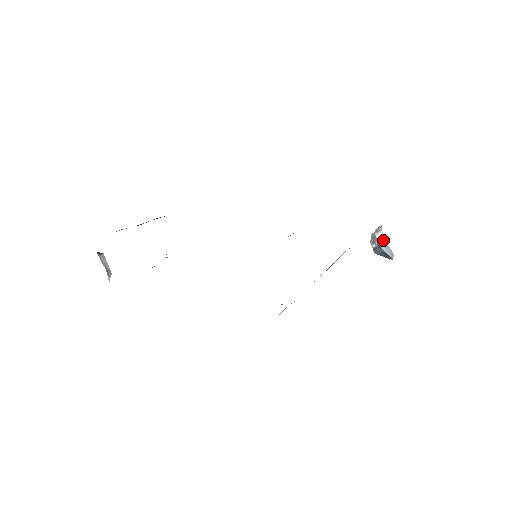
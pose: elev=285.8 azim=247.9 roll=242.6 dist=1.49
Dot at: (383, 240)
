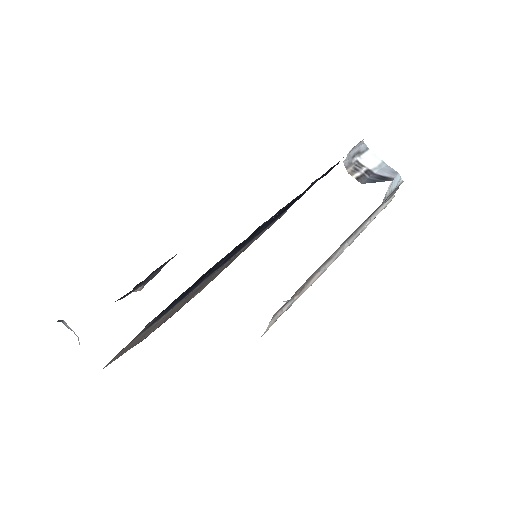
Dot at: (375, 161)
